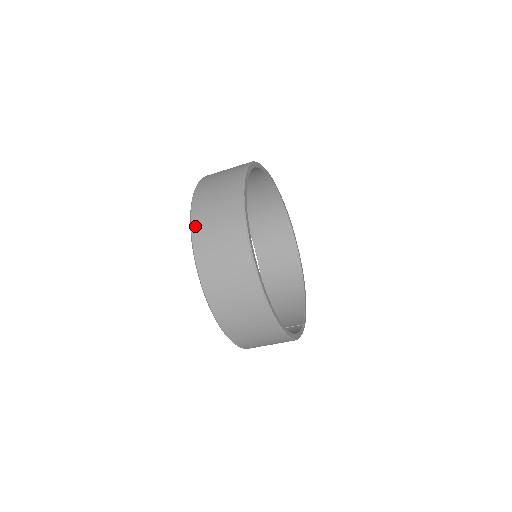
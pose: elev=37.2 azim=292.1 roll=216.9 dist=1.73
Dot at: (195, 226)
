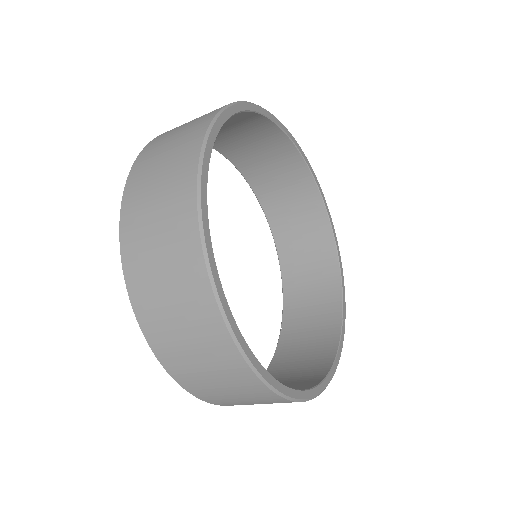
Dot at: (138, 308)
